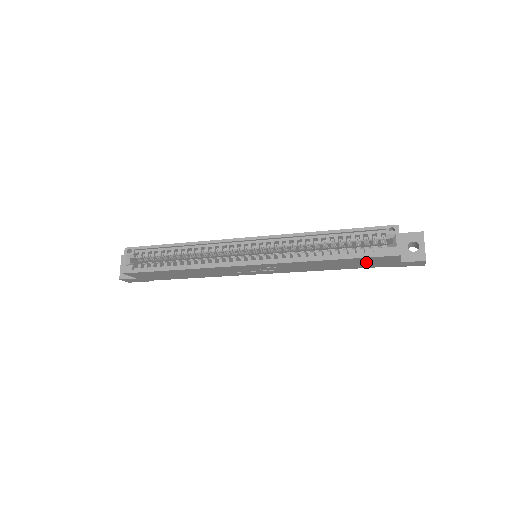
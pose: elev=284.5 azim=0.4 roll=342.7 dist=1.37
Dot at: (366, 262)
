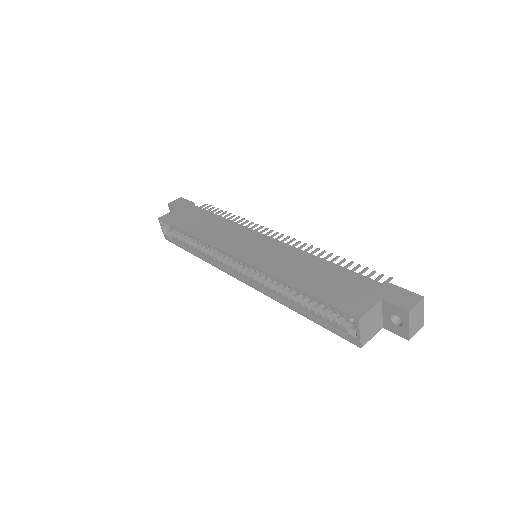
Dot at: occluded
